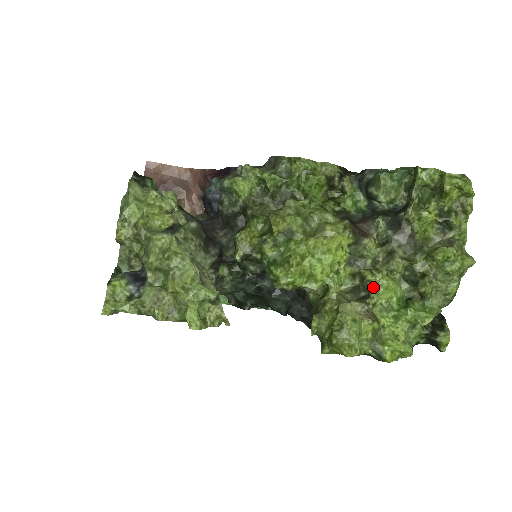
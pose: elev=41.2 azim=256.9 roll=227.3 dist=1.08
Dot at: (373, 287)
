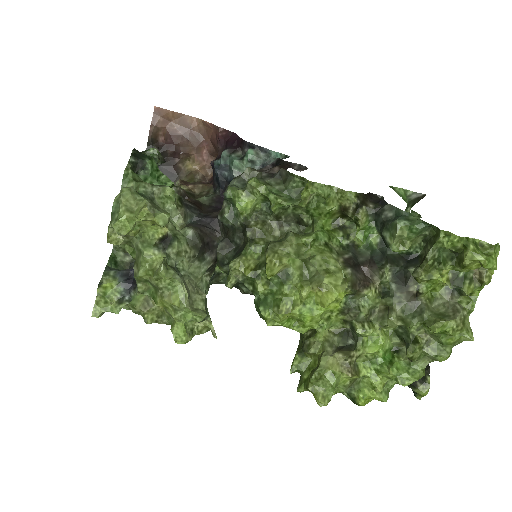
Dot at: (361, 340)
